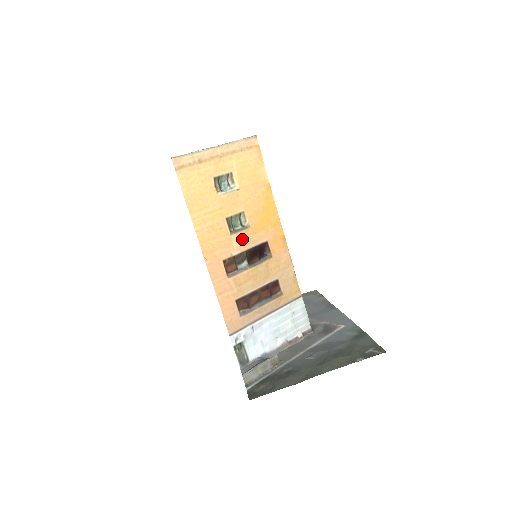
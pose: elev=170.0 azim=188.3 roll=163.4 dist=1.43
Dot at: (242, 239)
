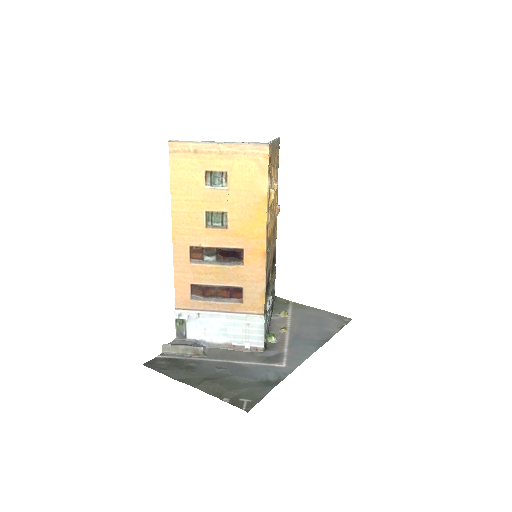
Dot at: (216, 236)
